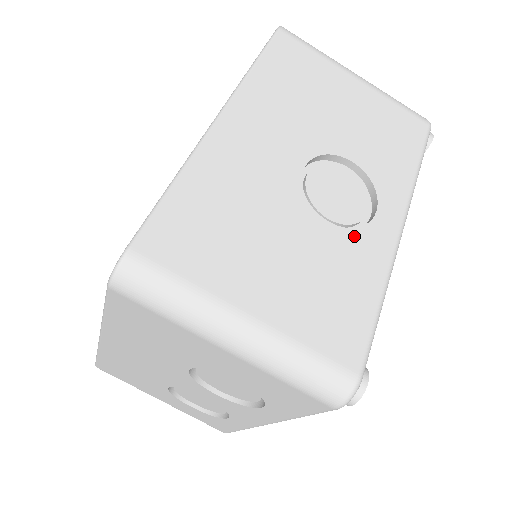
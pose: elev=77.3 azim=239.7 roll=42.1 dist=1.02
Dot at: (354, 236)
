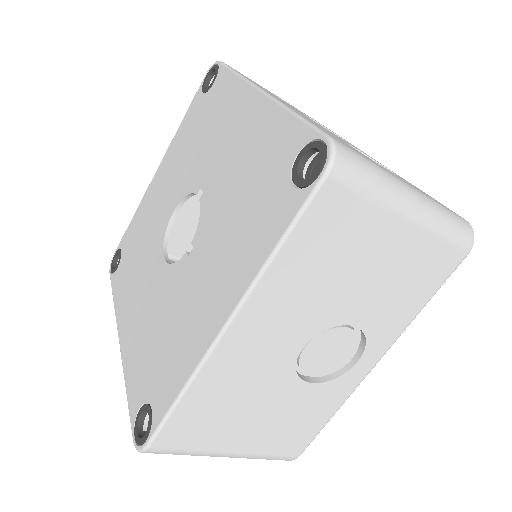
Dot at: (328, 386)
